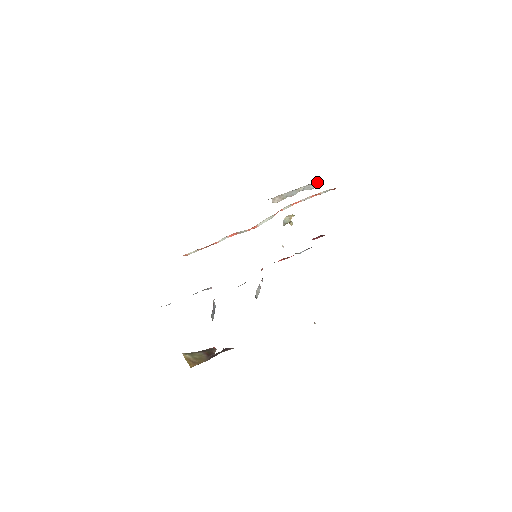
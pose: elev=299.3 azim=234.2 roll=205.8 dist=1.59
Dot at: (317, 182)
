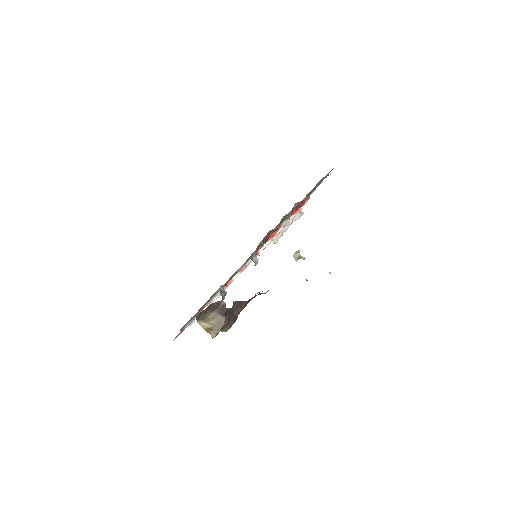
Dot at: (300, 210)
